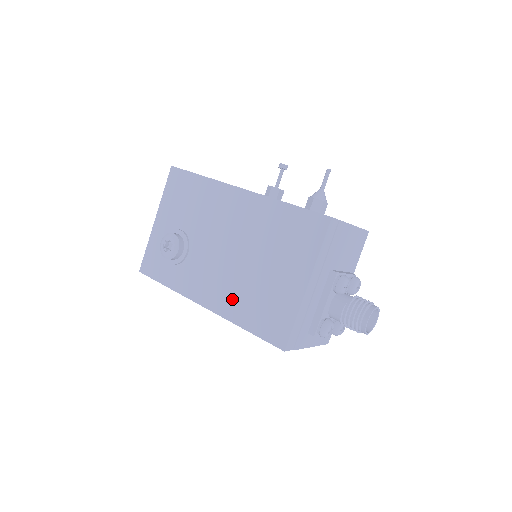
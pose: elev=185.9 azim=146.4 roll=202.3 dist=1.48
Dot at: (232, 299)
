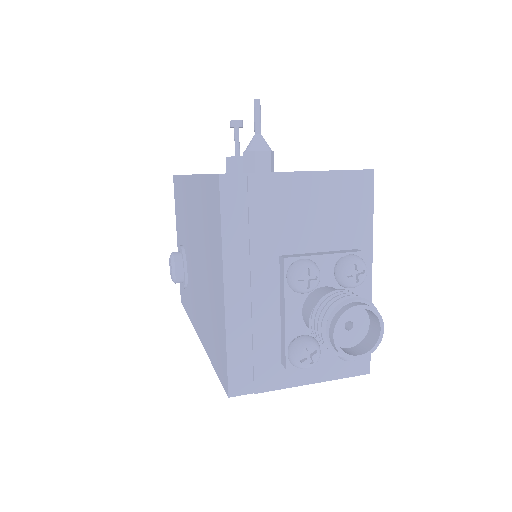
Dot at: (204, 323)
